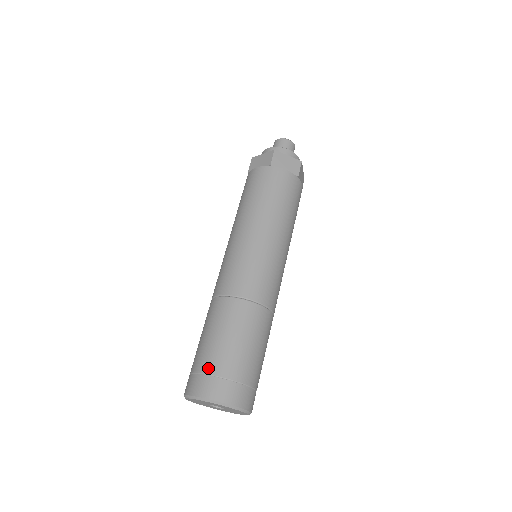
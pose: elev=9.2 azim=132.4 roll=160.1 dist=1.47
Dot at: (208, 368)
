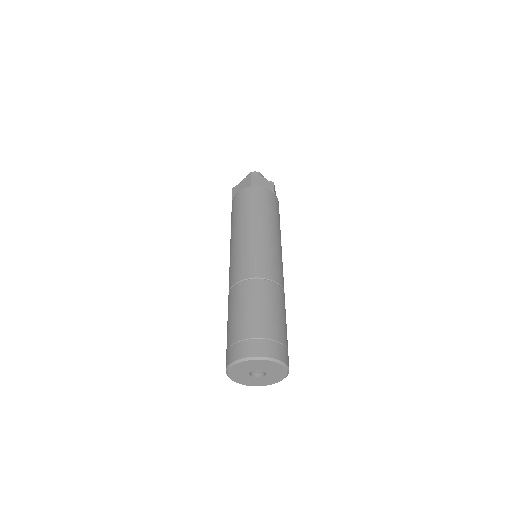
Dot at: occluded
